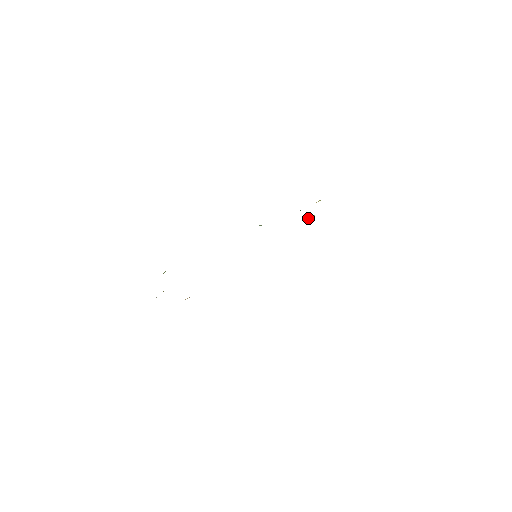
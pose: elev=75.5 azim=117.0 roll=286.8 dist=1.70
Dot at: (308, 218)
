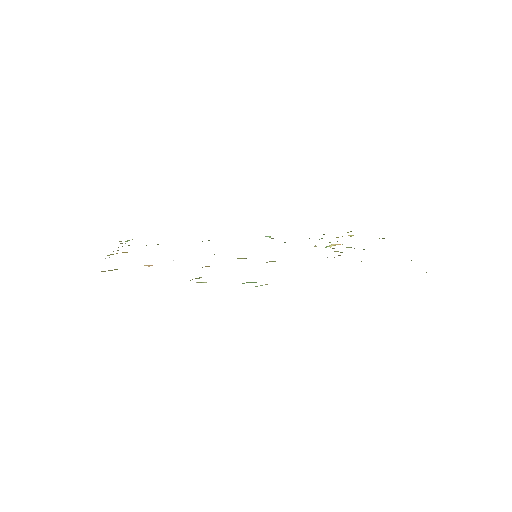
Dot at: occluded
